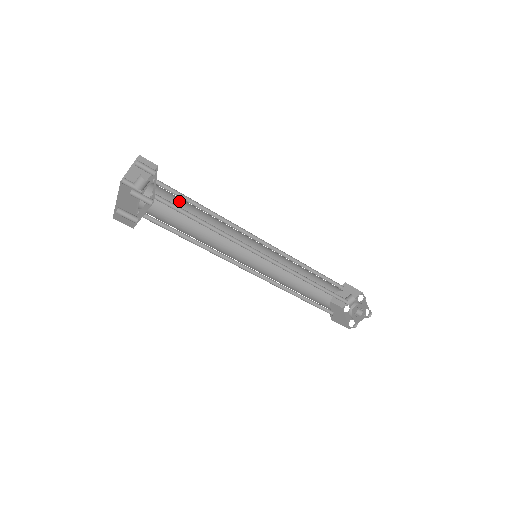
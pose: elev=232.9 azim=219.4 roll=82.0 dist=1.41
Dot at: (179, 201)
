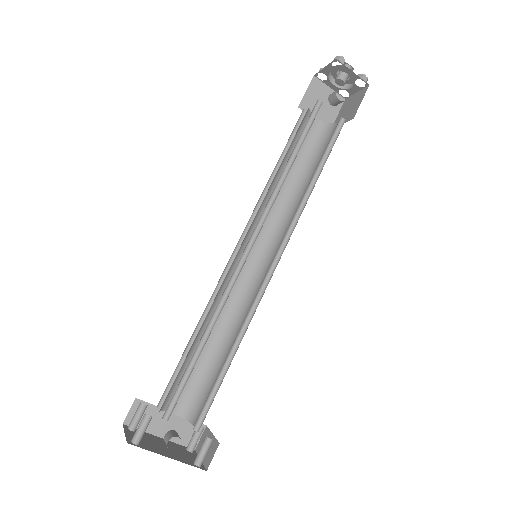
Dot at: occluded
